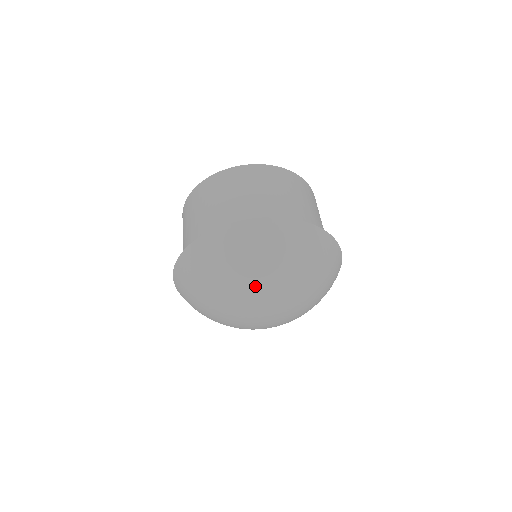
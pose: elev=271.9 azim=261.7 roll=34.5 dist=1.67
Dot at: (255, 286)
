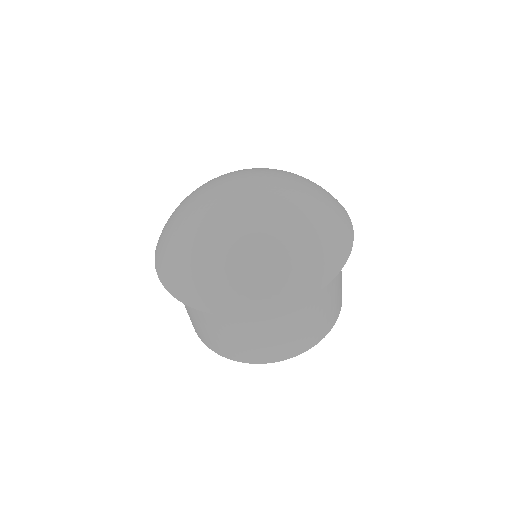
Dot at: (271, 171)
